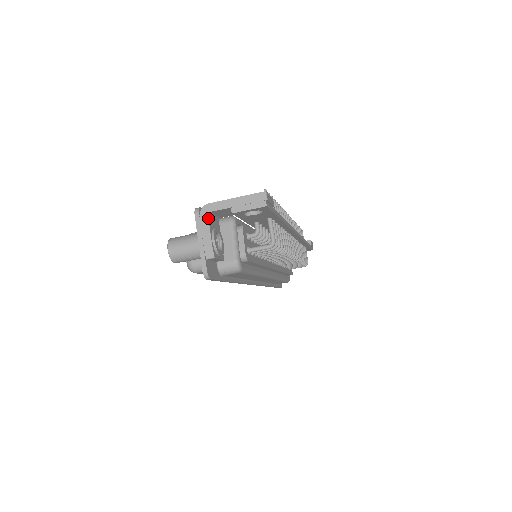
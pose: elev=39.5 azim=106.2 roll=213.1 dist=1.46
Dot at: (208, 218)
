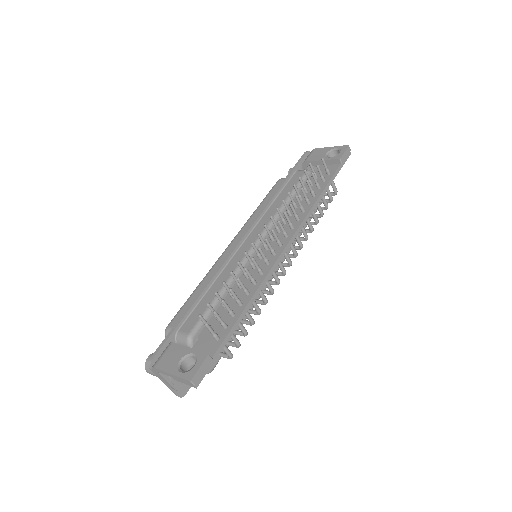
Dot at: (160, 374)
